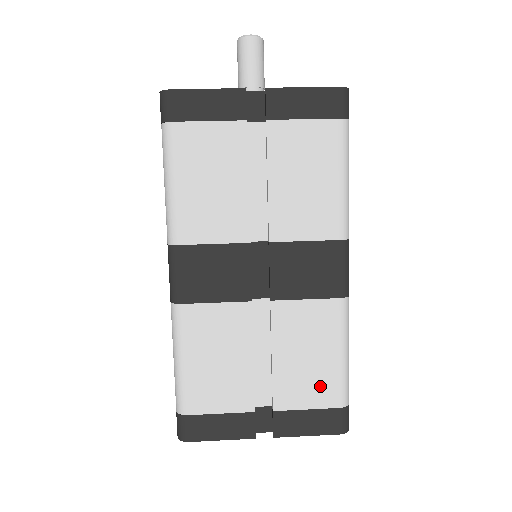
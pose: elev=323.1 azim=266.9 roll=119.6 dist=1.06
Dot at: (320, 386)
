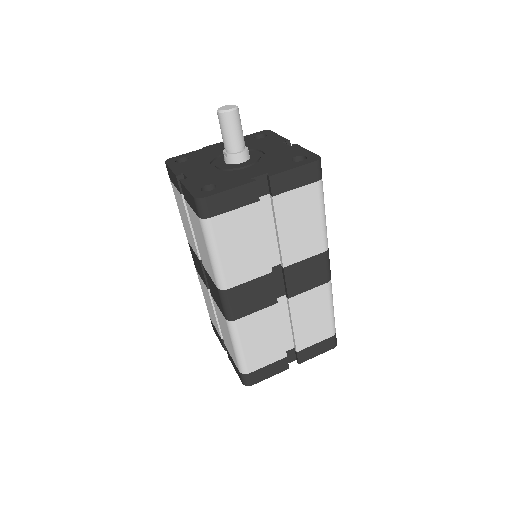
Dot at: (321, 330)
